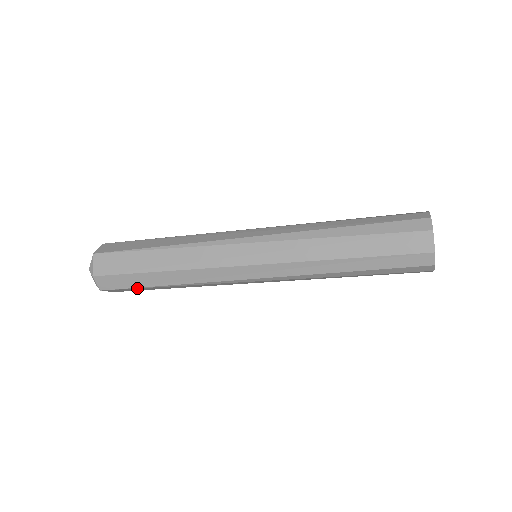
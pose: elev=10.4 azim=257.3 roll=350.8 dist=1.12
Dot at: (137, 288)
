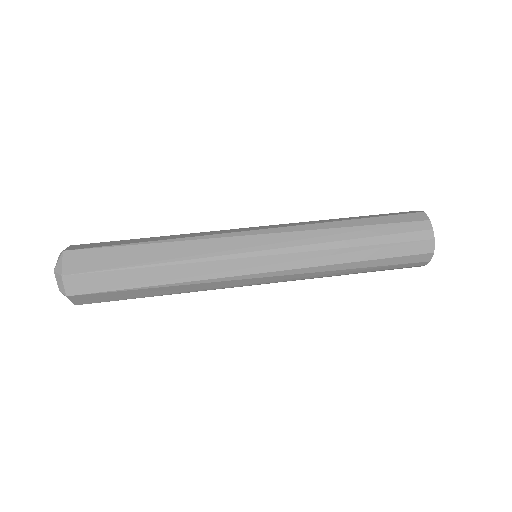
Dot at: (117, 291)
